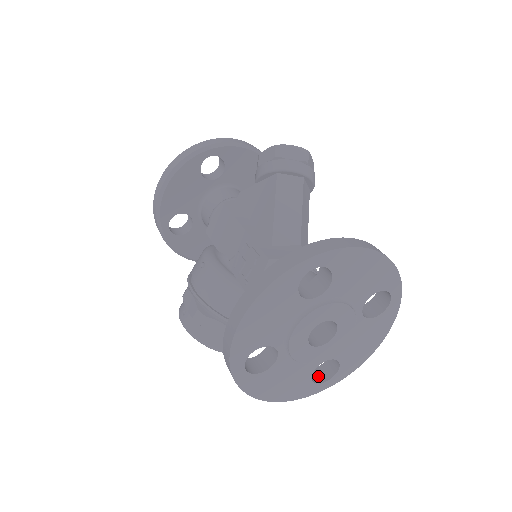
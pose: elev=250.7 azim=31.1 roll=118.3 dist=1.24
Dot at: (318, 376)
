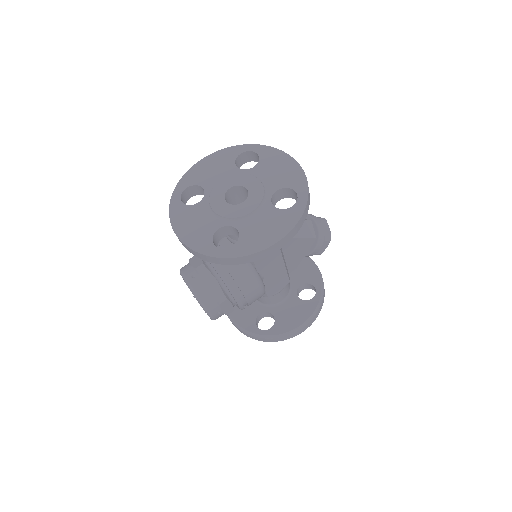
Dot at: occluded
